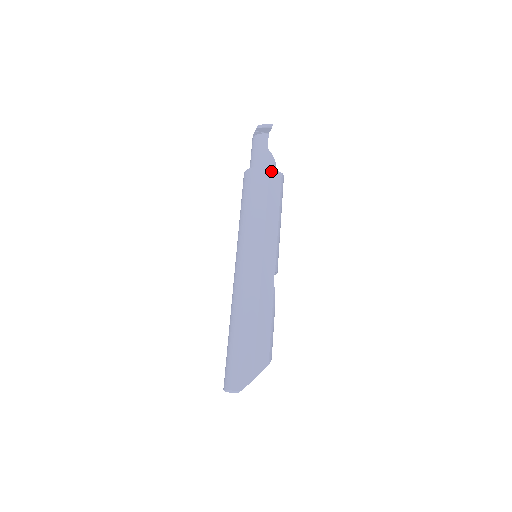
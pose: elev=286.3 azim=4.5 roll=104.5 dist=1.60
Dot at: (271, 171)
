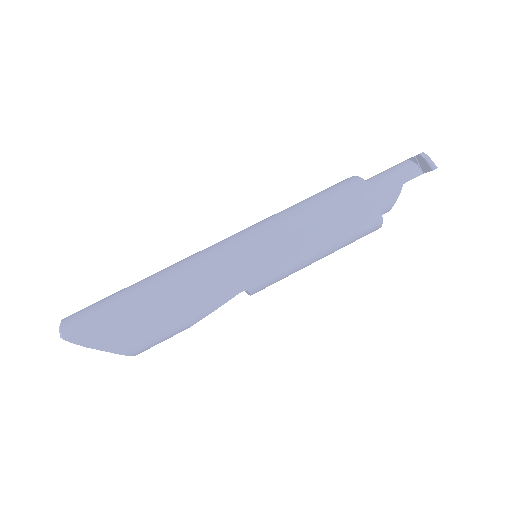
Dot at: (375, 204)
